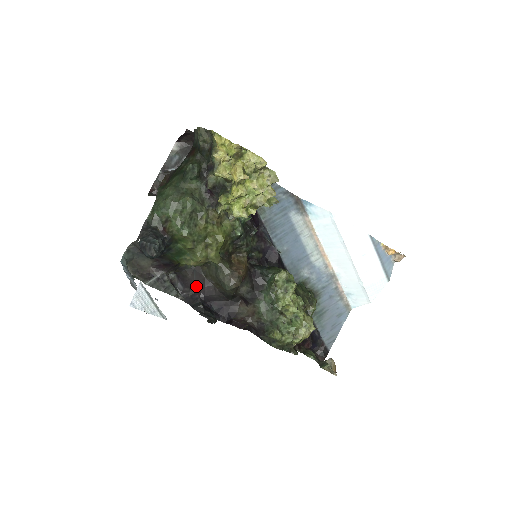
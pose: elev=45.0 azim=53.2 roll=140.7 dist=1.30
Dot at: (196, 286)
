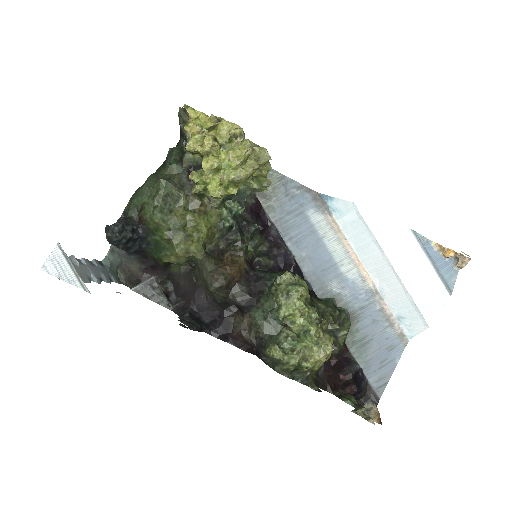
Dot at: (187, 293)
